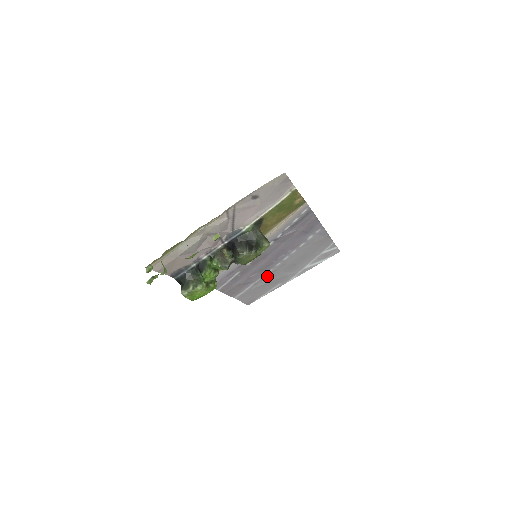
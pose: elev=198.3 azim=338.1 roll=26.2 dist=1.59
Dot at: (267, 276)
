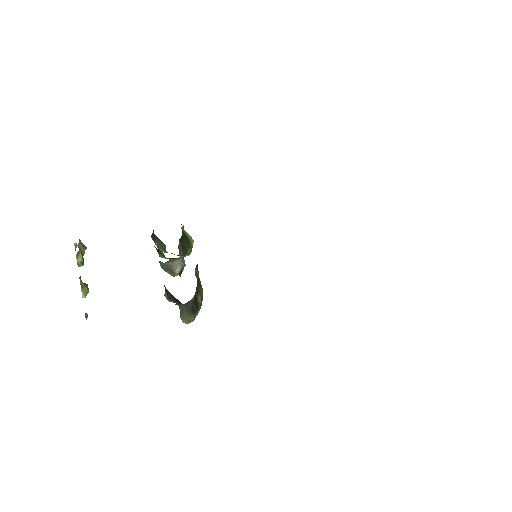
Dot at: occluded
